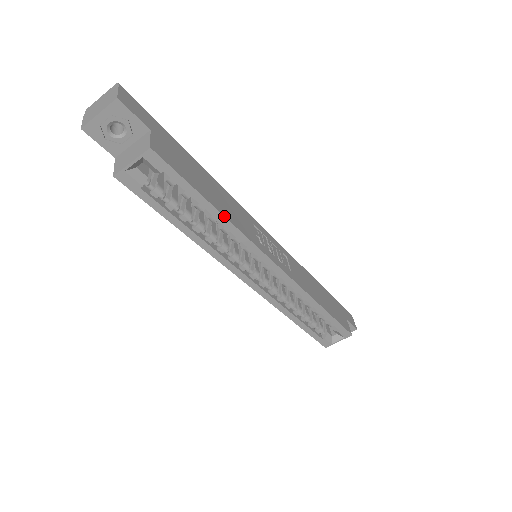
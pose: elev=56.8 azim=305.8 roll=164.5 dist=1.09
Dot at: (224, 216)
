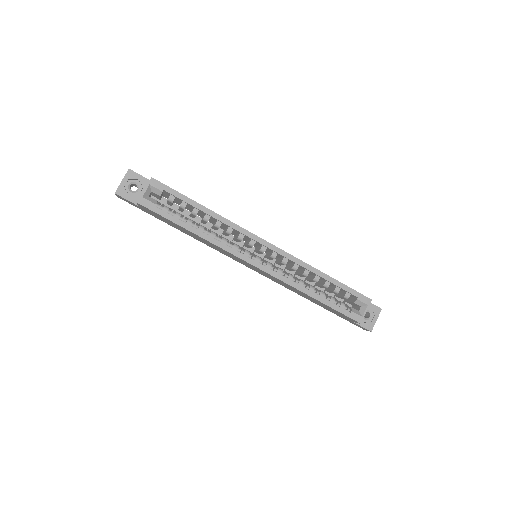
Dot at: (212, 211)
